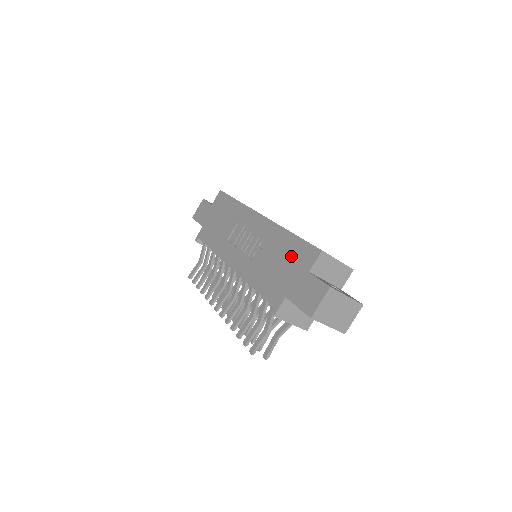
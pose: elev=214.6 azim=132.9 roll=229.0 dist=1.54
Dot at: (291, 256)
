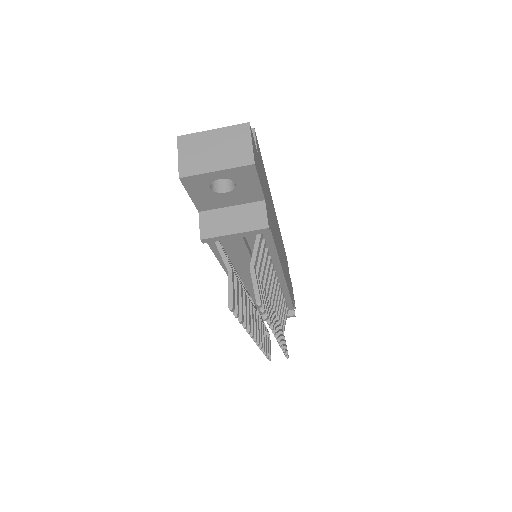
Dot at: occluded
